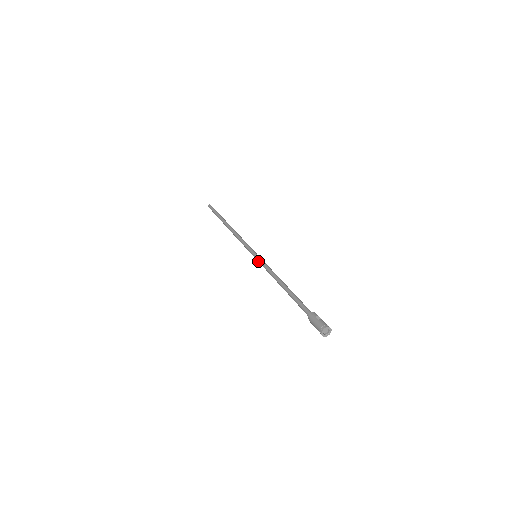
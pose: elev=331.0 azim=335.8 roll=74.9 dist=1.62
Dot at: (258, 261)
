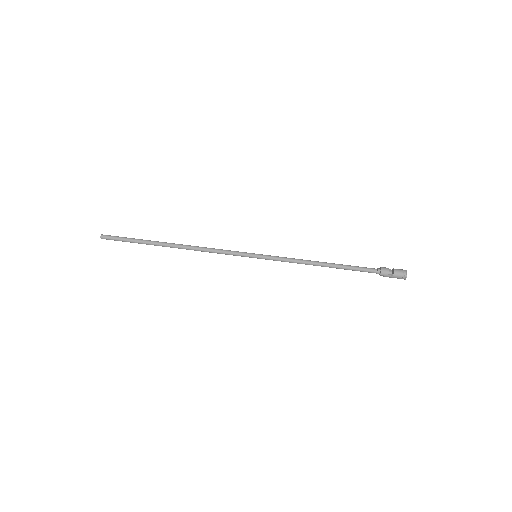
Dot at: occluded
